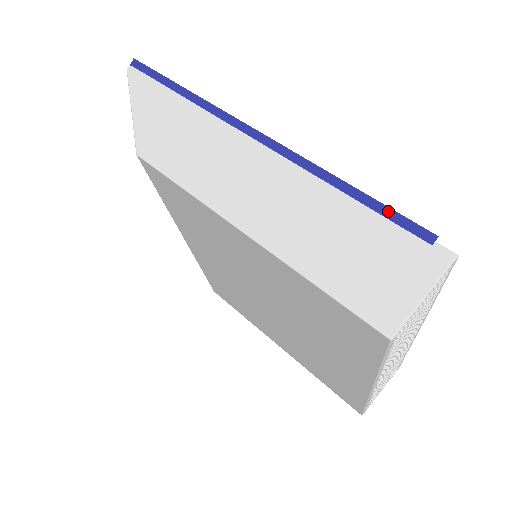
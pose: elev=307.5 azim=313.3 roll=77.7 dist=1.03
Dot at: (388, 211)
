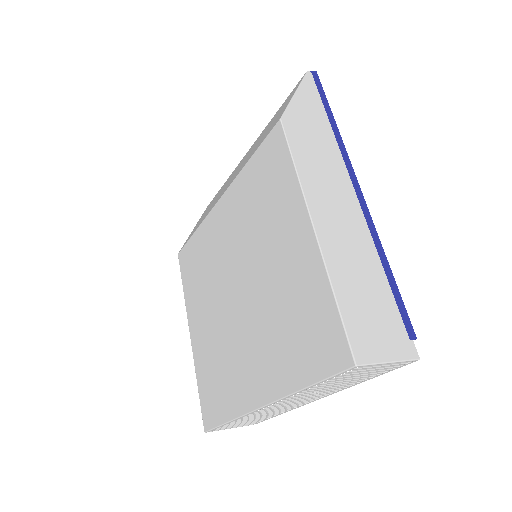
Dot at: (400, 299)
